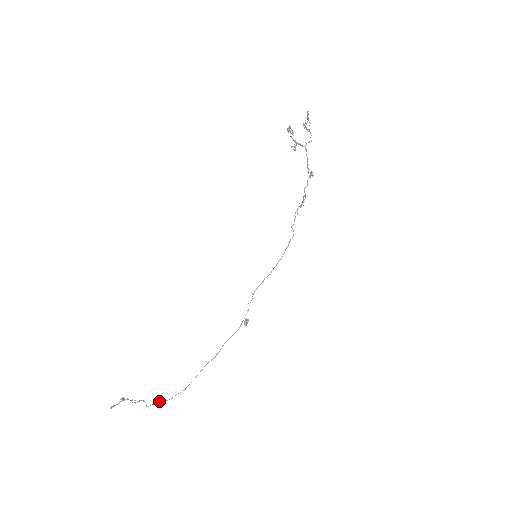
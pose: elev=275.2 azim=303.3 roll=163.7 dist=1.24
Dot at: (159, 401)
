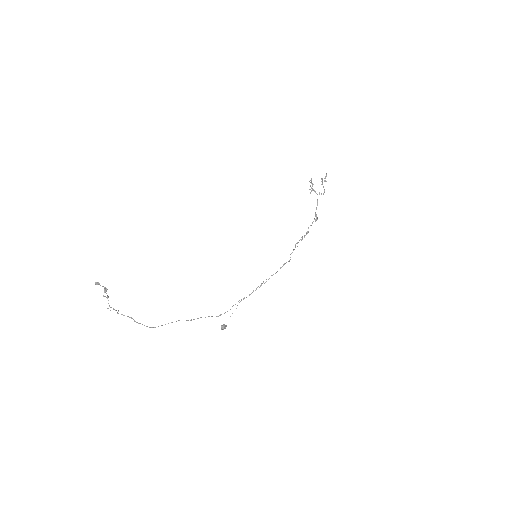
Dot at: occluded
